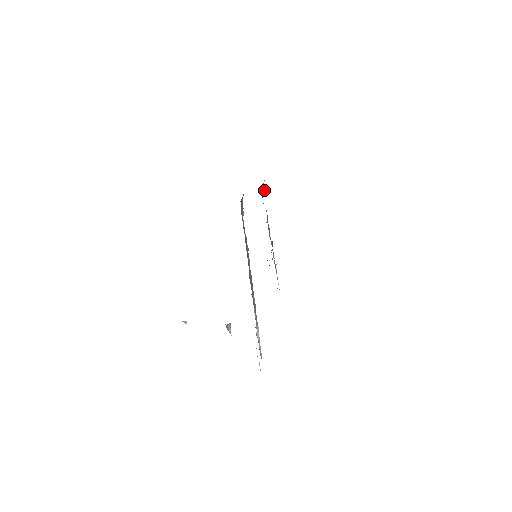
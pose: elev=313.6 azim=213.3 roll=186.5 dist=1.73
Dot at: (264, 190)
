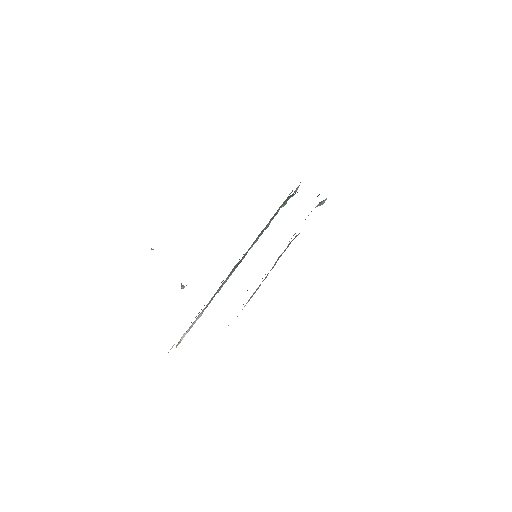
Dot at: (321, 204)
